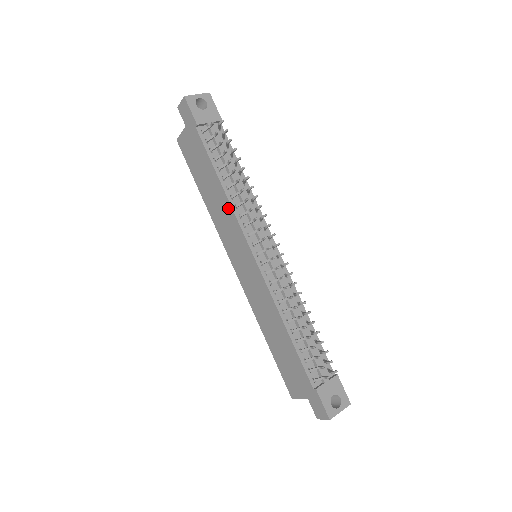
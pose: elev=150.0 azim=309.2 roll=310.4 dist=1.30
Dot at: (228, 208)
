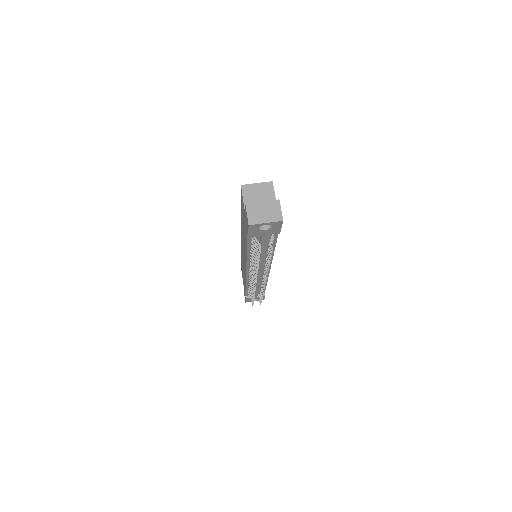
Dot at: occluded
